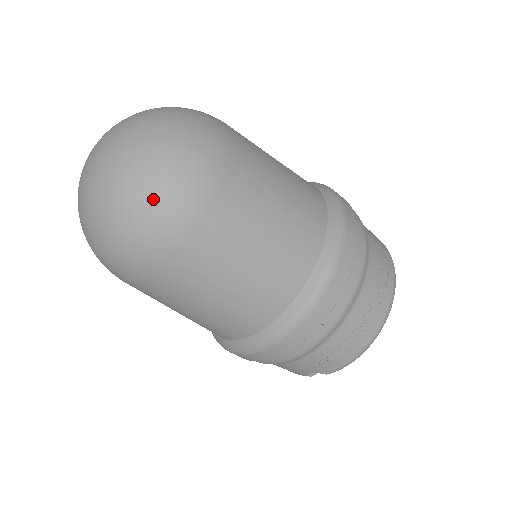
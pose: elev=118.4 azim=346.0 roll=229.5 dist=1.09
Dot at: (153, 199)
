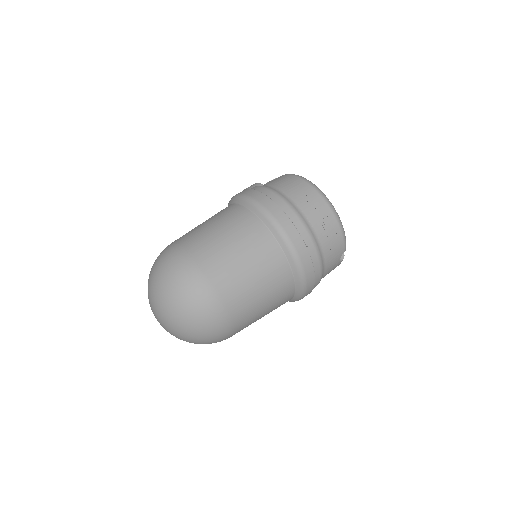
Dot at: (195, 306)
